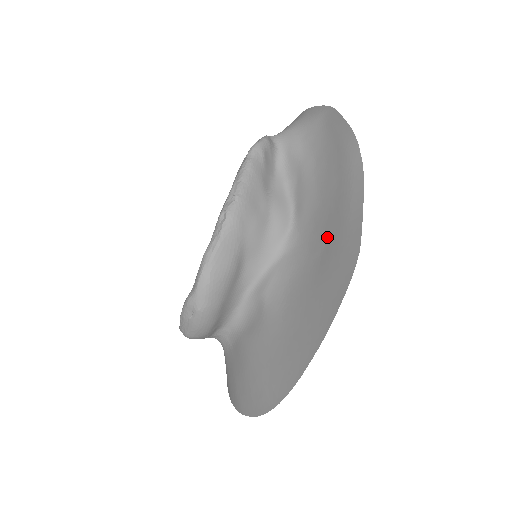
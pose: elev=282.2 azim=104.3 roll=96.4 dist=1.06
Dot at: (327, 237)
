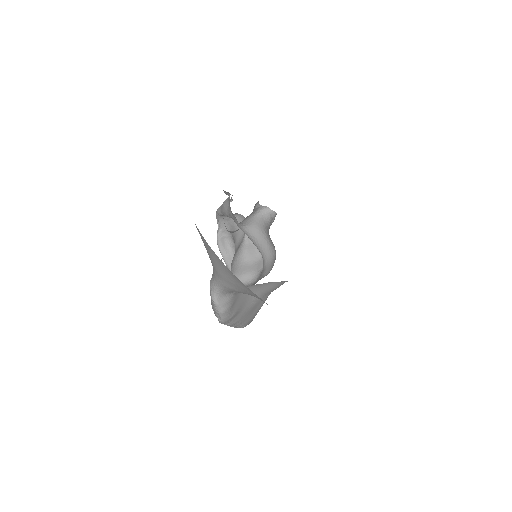
Dot at: occluded
